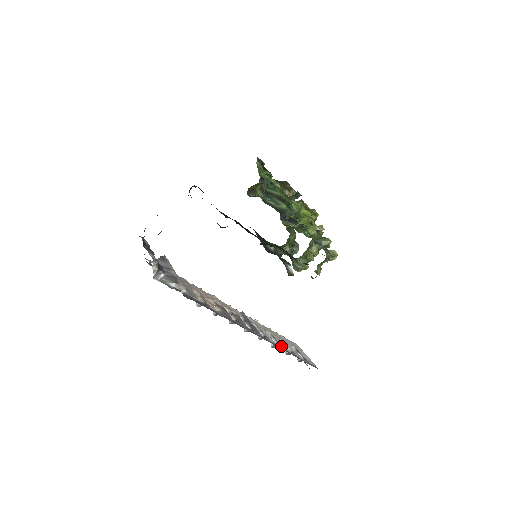
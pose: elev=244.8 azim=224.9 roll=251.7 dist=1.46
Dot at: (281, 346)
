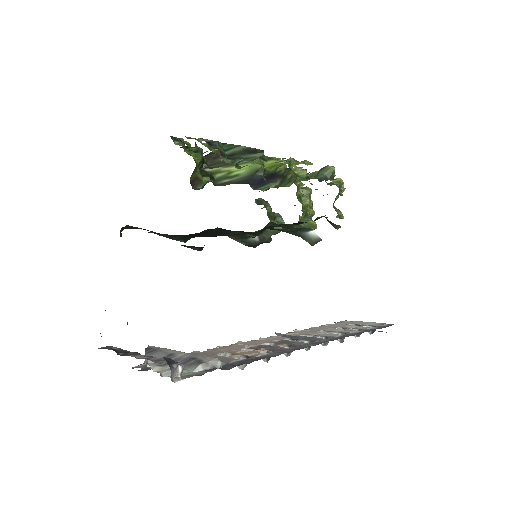
Dot at: (348, 333)
